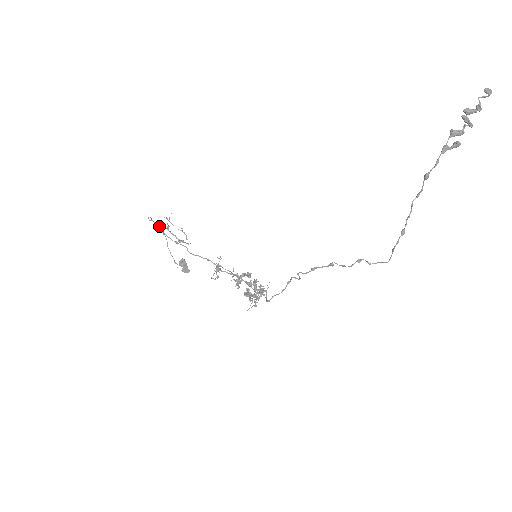
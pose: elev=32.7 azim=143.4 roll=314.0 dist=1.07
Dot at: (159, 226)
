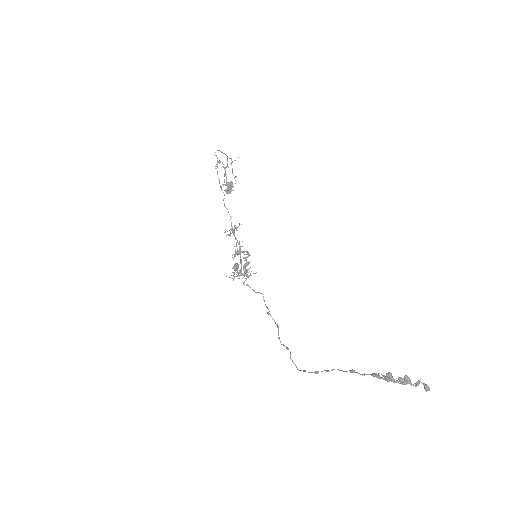
Dot at: occluded
